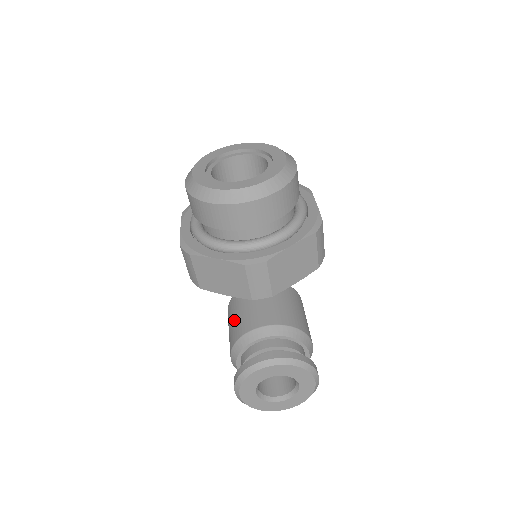
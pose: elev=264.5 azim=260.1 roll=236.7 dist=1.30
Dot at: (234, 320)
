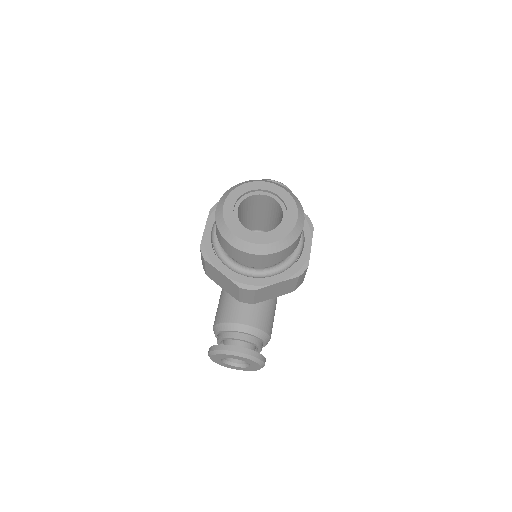
Dot at: (223, 305)
